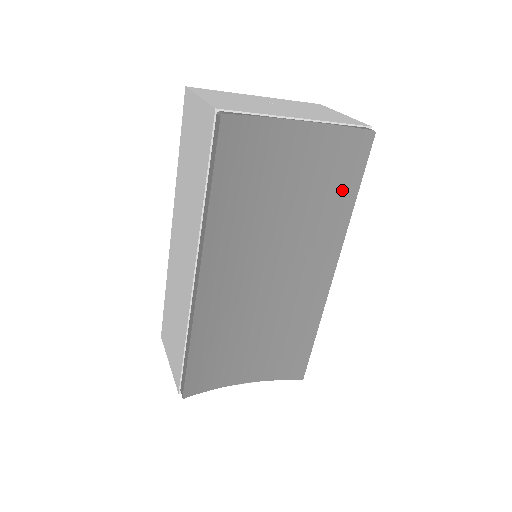
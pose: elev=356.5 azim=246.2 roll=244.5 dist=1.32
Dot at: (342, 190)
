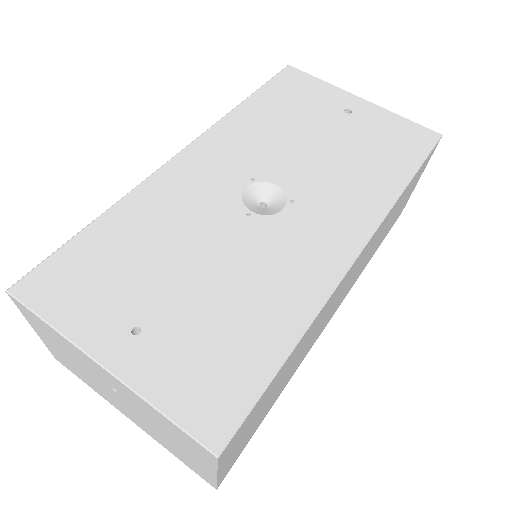
Dot at: occluded
